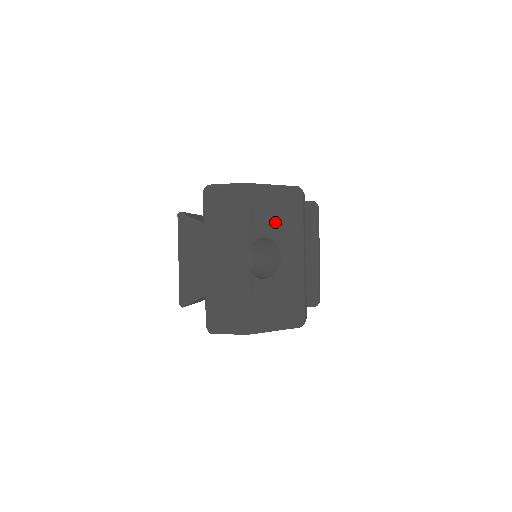
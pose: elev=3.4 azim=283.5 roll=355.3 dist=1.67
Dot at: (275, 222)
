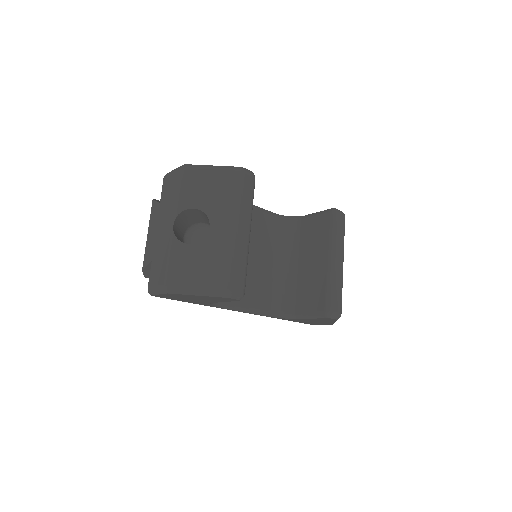
Dot at: (208, 196)
